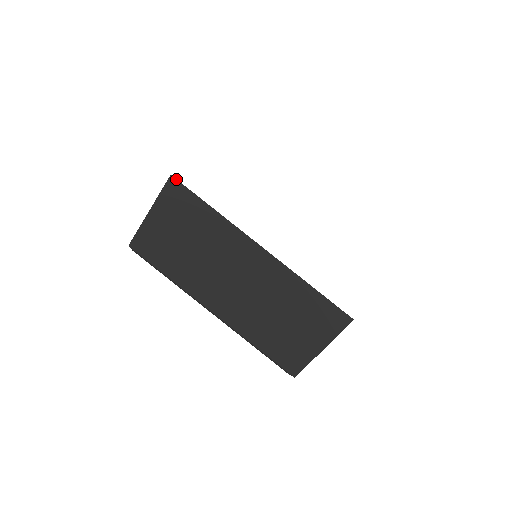
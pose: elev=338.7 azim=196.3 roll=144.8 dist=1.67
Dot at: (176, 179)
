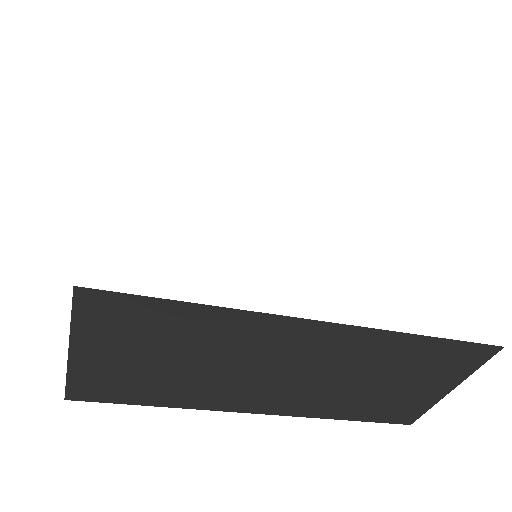
Dot at: occluded
